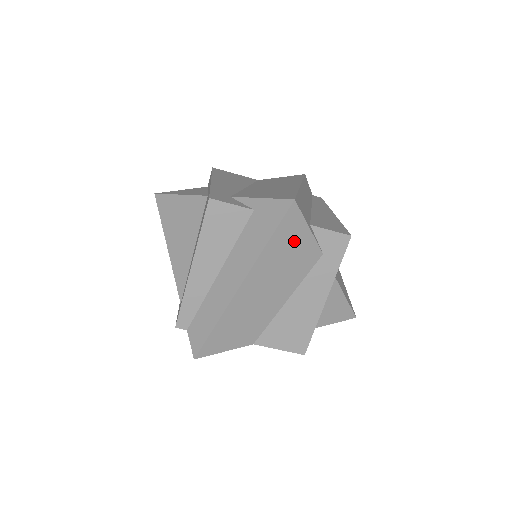
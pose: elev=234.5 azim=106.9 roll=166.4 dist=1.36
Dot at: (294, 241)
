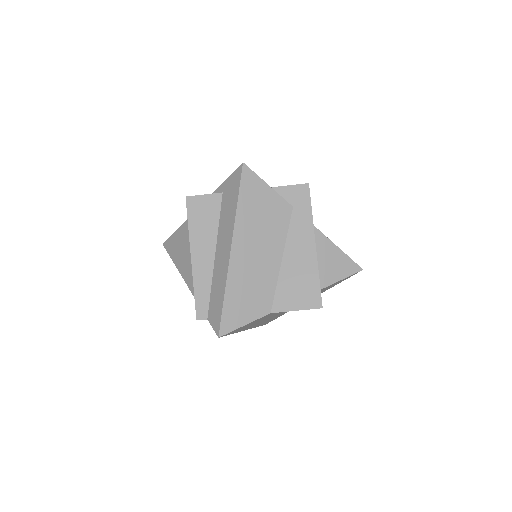
Dot at: (260, 199)
